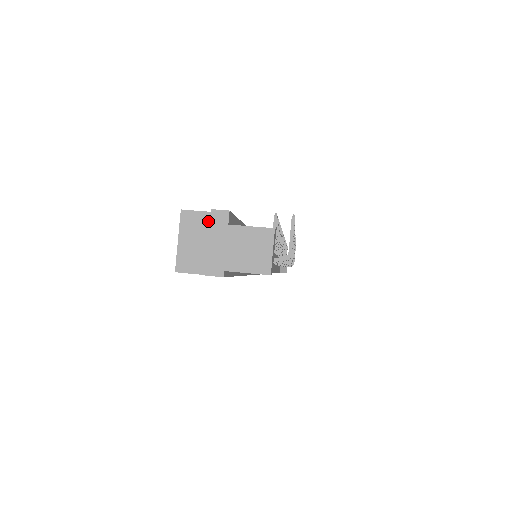
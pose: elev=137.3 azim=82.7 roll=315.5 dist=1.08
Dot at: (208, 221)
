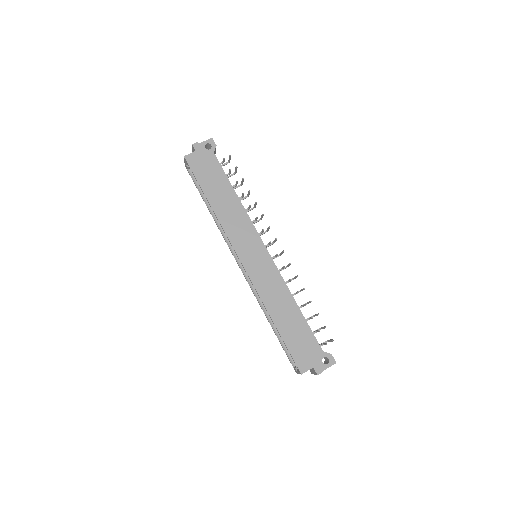
Dot at: occluded
